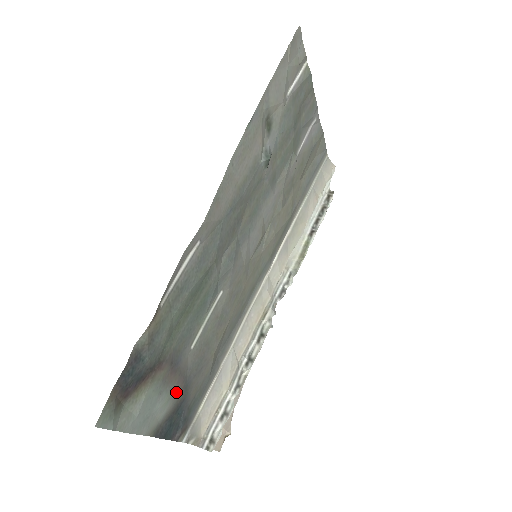
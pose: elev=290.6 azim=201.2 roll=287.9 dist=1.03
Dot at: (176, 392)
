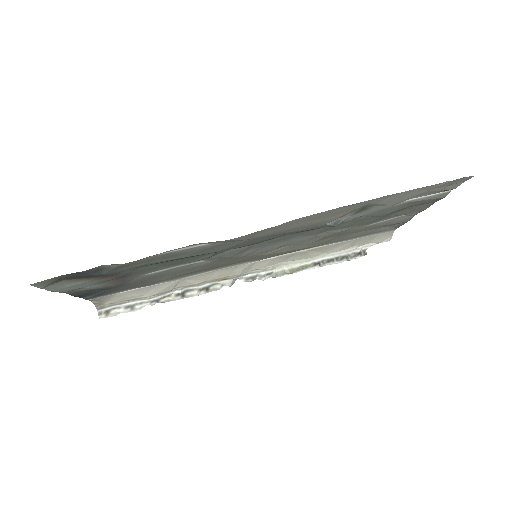
Dot at: (109, 285)
